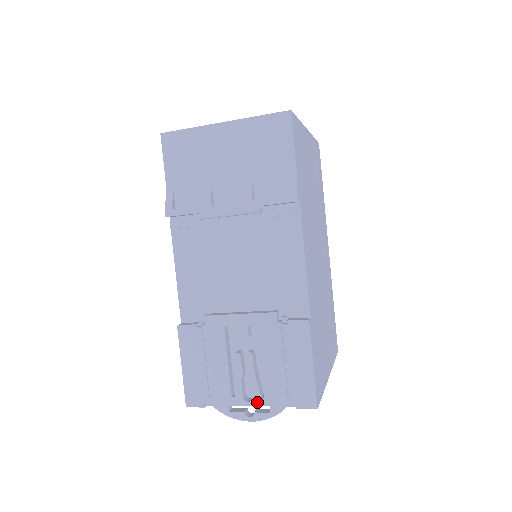
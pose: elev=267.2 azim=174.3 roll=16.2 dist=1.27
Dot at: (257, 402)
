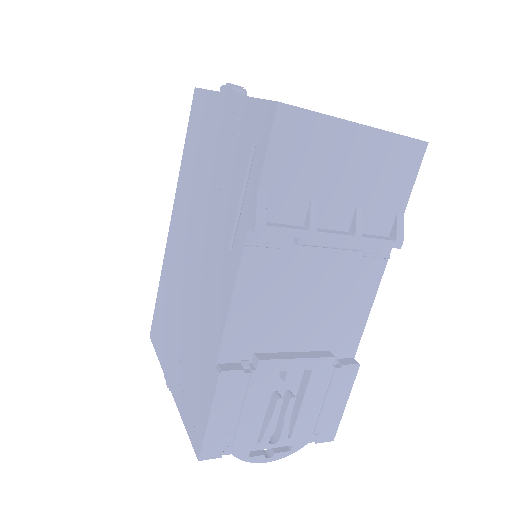
Dot at: (282, 443)
